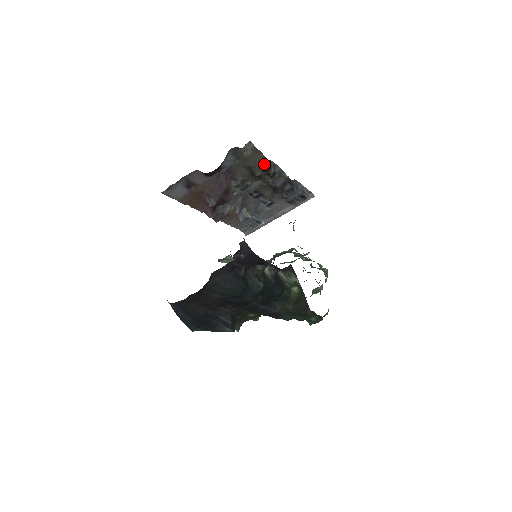
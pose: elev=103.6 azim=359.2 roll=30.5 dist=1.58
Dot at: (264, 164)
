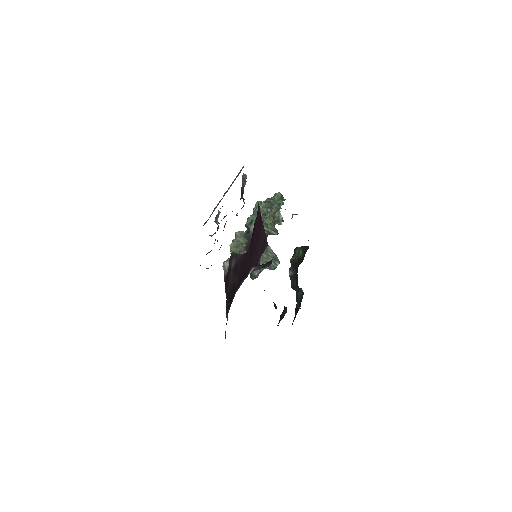
Dot at: occluded
